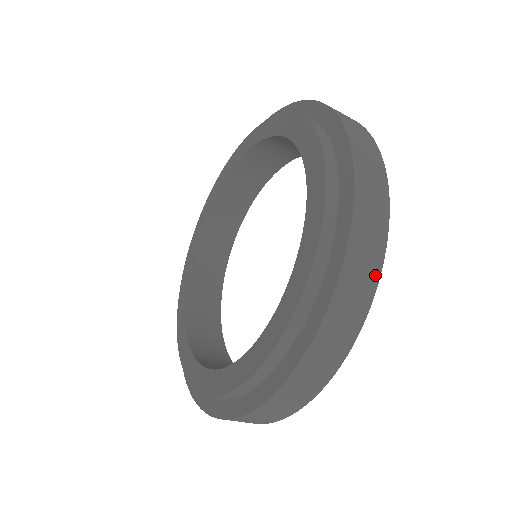
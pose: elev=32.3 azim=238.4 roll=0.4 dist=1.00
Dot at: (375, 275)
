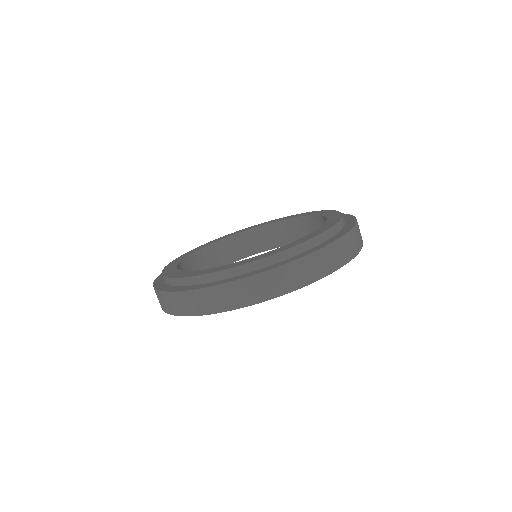
Dot at: (327, 272)
